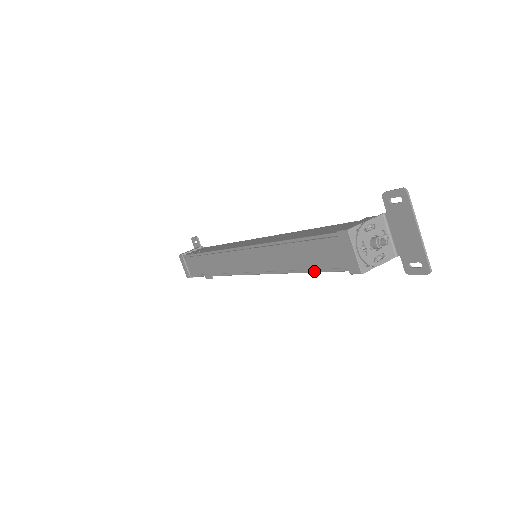
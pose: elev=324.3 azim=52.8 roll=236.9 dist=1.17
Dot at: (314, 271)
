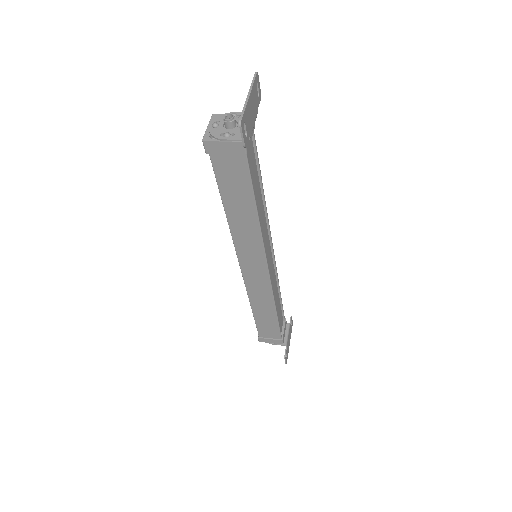
Dot at: (219, 191)
